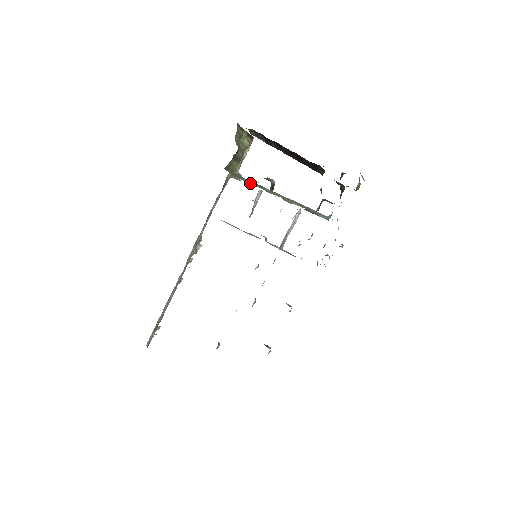
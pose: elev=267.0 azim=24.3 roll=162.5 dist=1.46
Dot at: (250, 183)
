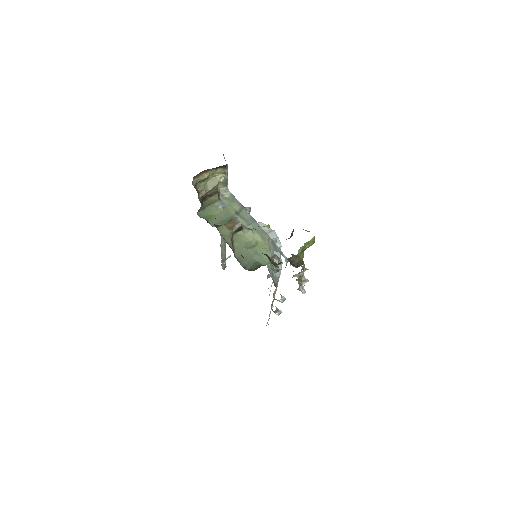
Dot at: (233, 206)
